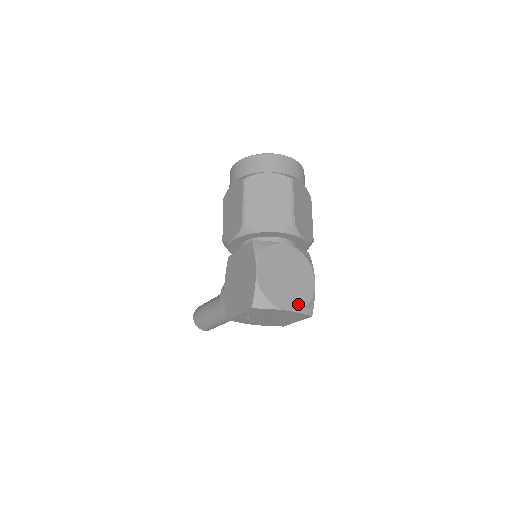
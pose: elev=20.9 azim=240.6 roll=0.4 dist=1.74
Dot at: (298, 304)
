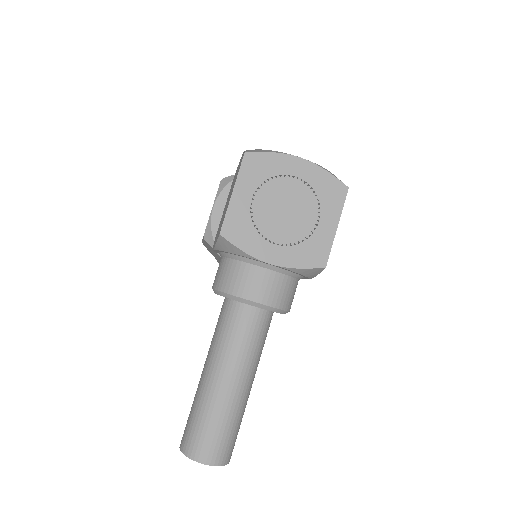
Dot at: occluded
